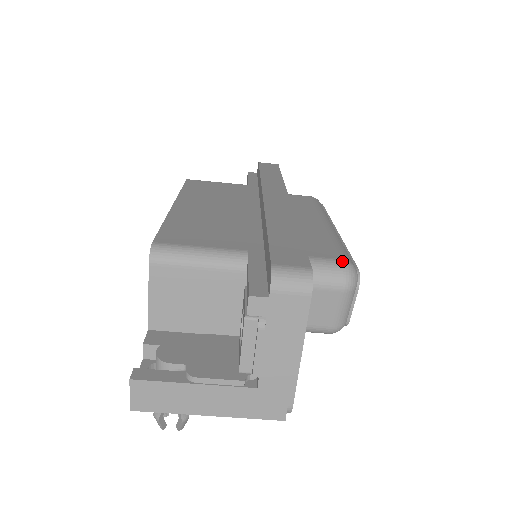
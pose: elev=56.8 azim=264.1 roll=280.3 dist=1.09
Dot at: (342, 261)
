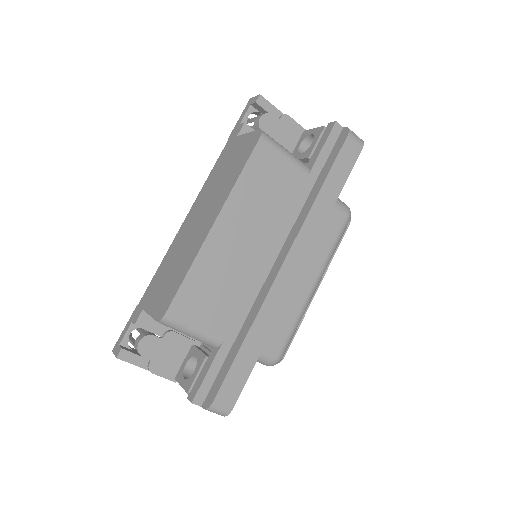
Dot at: (276, 358)
